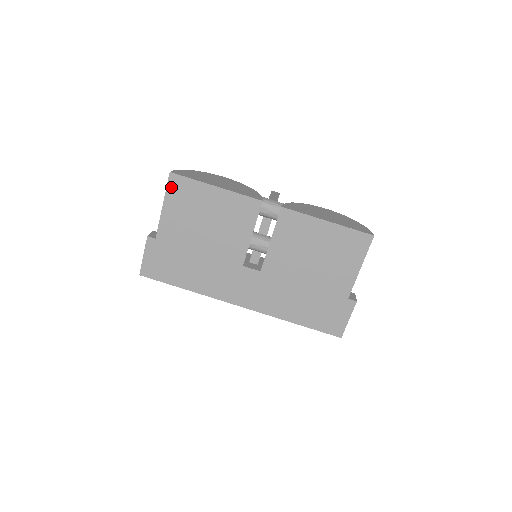
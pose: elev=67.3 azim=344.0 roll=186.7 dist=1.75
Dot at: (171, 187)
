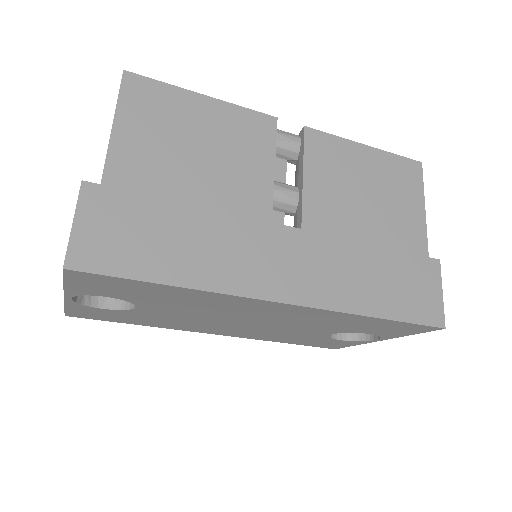
Dot at: (127, 93)
